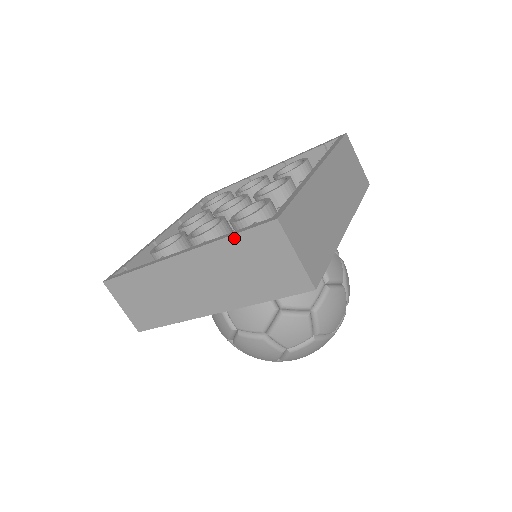
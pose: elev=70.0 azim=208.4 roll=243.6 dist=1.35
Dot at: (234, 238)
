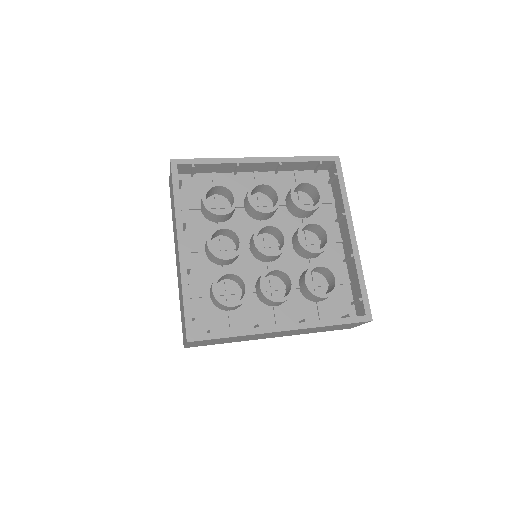
Dot at: (337, 325)
